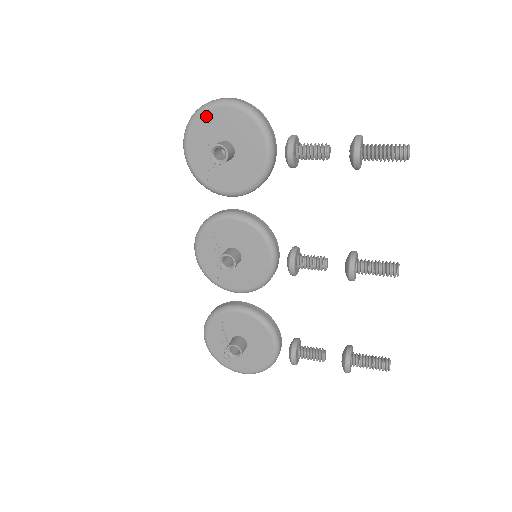
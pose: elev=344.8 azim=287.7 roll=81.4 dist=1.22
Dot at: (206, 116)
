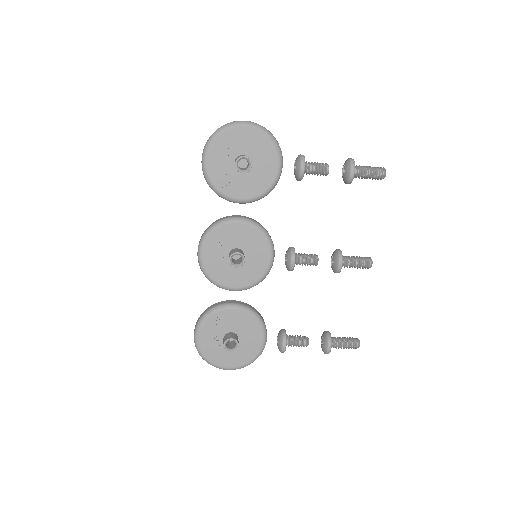
Dot at: (229, 133)
